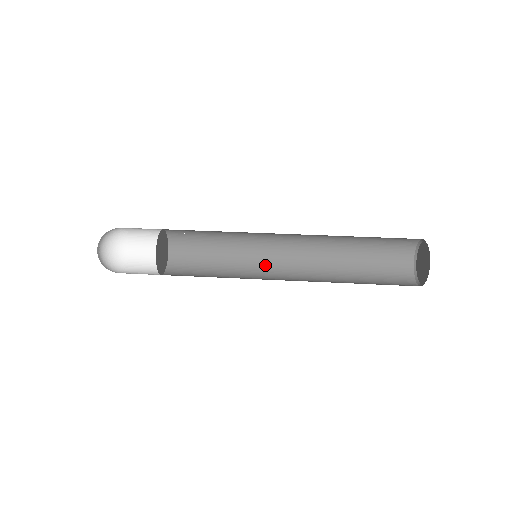
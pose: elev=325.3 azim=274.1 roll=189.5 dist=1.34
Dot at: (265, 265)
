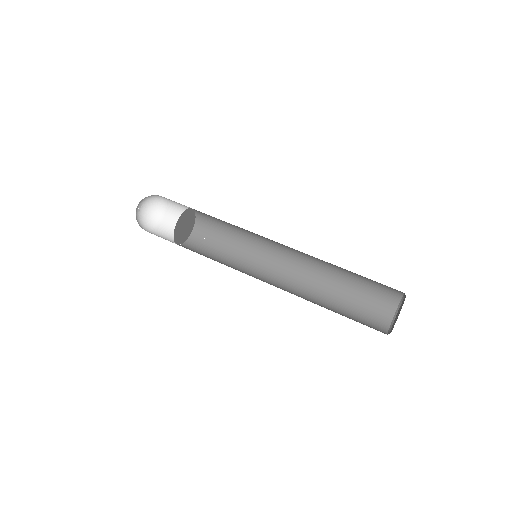
Dot at: (264, 268)
